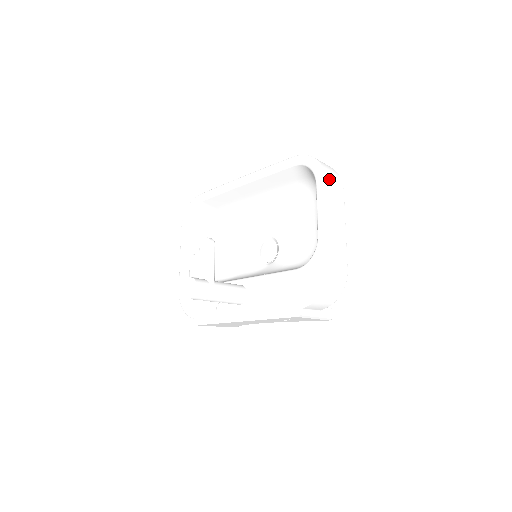
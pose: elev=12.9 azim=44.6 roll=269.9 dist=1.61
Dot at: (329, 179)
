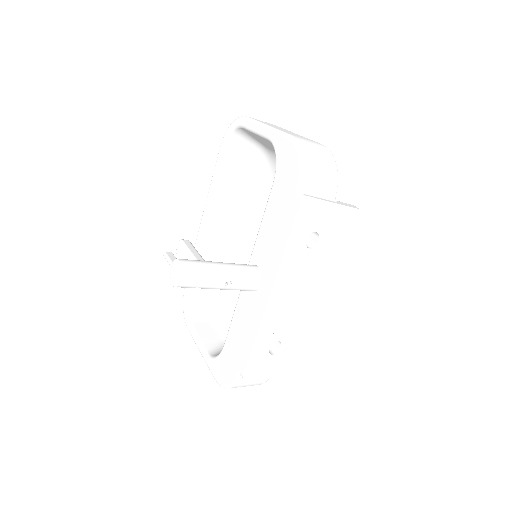
Dot at: occluded
